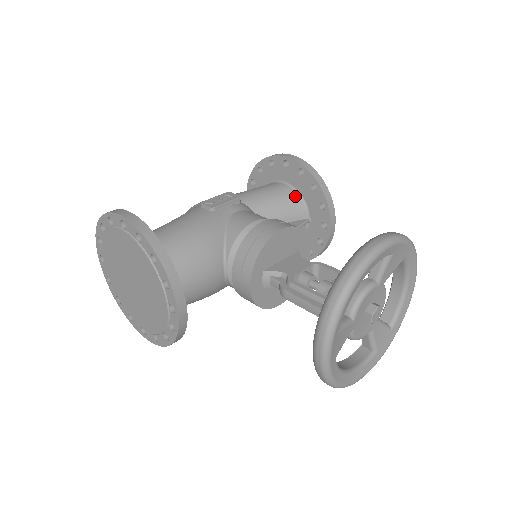
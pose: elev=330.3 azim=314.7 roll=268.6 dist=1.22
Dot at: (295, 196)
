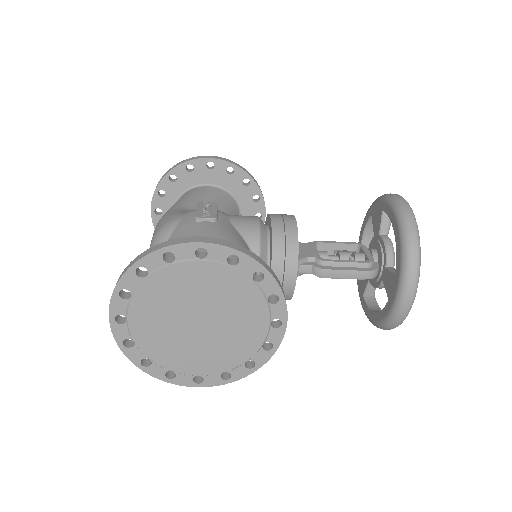
Dot at: (227, 195)
